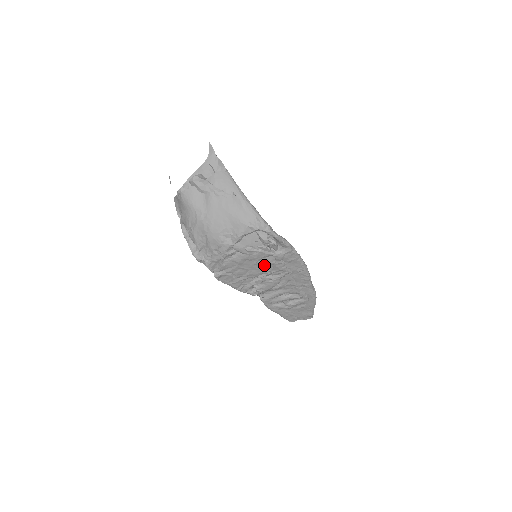
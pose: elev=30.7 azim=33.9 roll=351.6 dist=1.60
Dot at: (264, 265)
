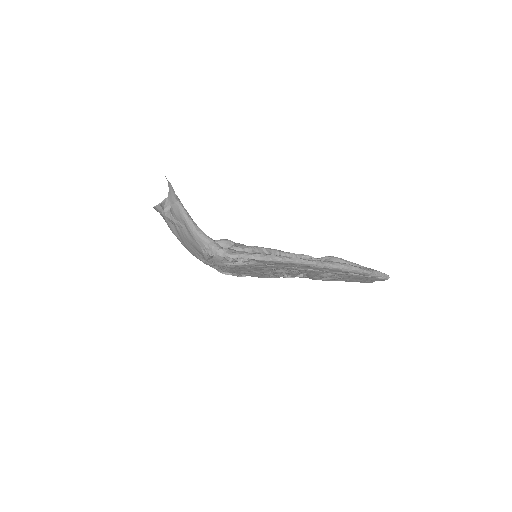
Dot at: (258, 268)
